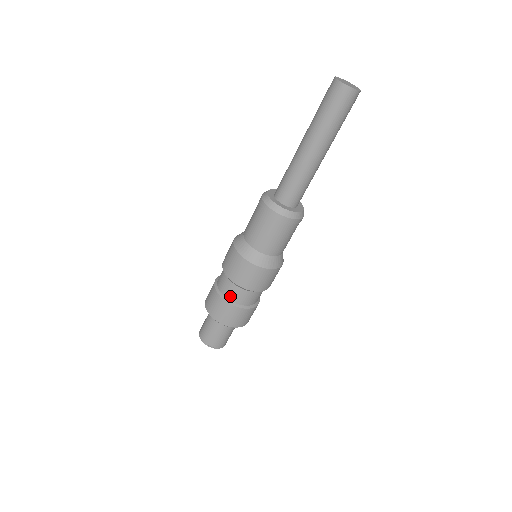
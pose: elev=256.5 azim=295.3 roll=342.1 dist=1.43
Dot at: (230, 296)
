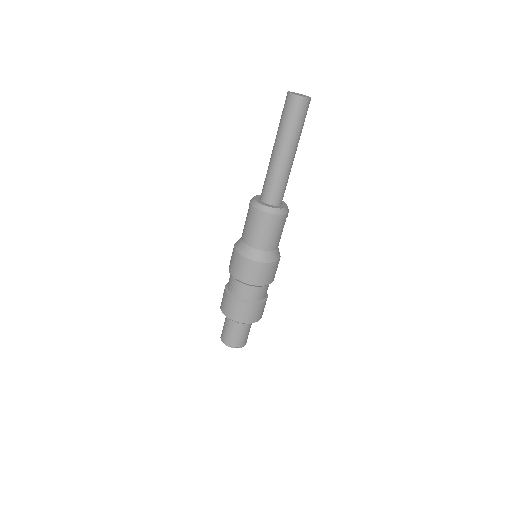
Dot at: (234, 291)
